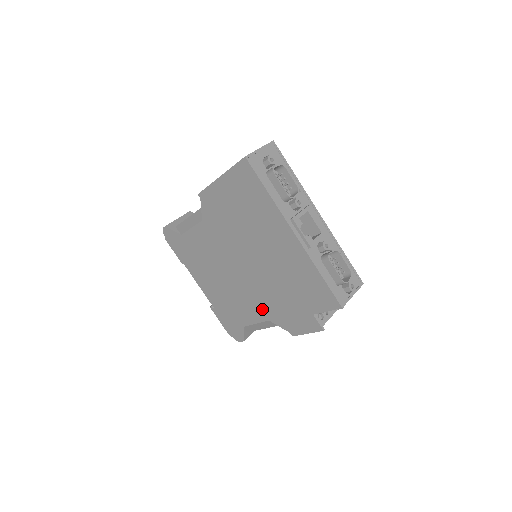
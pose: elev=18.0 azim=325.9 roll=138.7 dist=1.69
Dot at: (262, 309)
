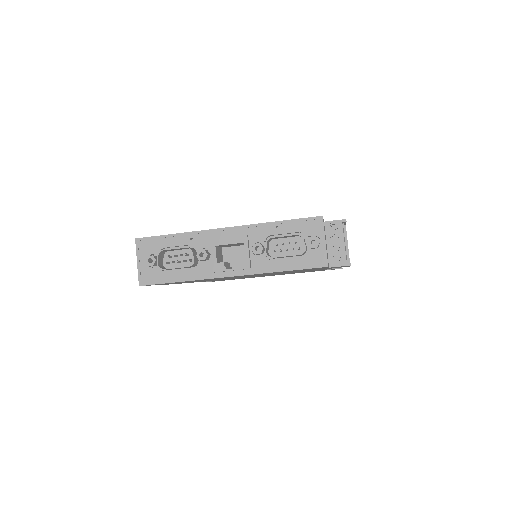
Dot at: occluded
